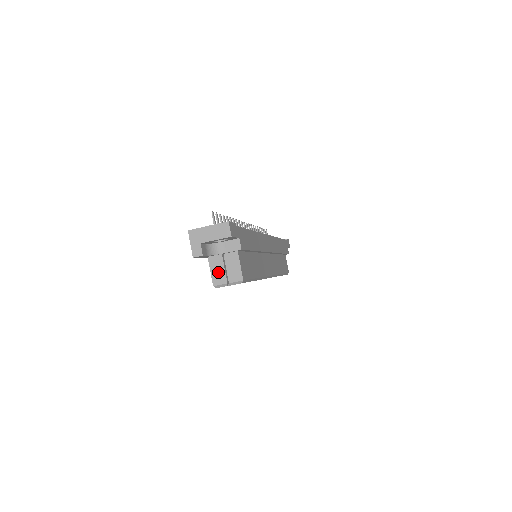
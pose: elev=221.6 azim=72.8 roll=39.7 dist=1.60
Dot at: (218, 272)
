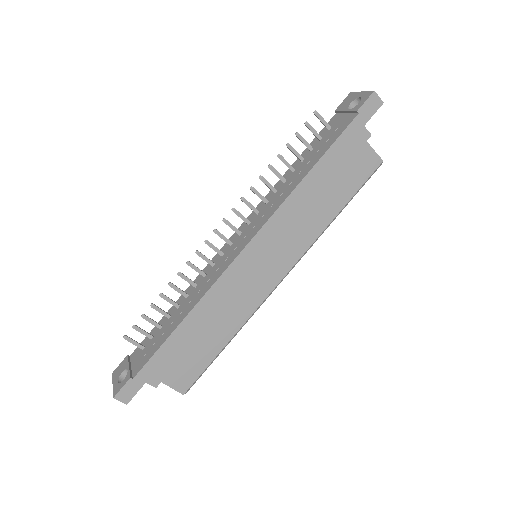
Dot at: occluded
